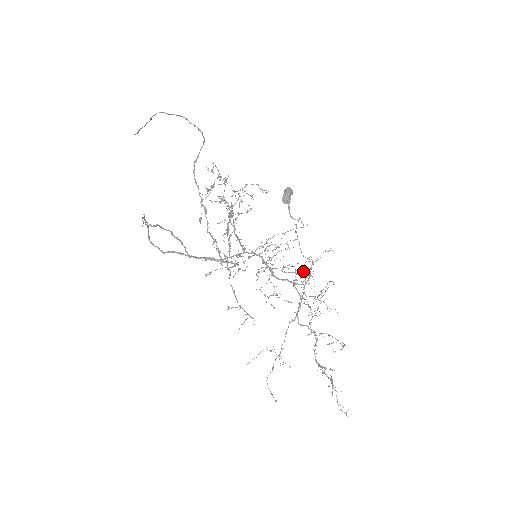
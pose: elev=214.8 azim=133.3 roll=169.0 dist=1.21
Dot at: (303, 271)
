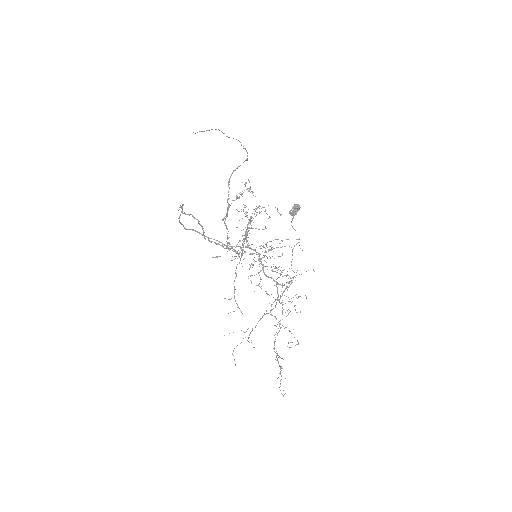
Dot at: (287, 275)
